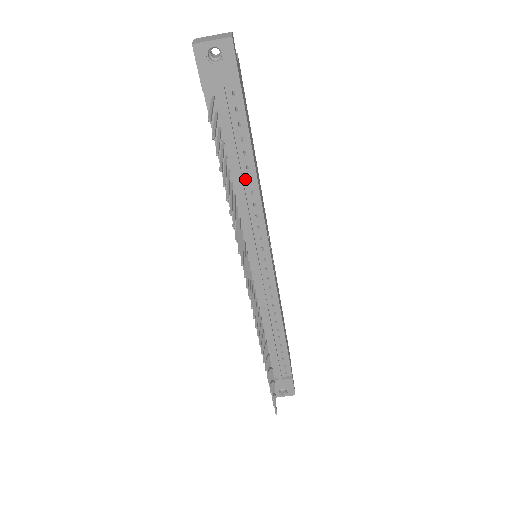
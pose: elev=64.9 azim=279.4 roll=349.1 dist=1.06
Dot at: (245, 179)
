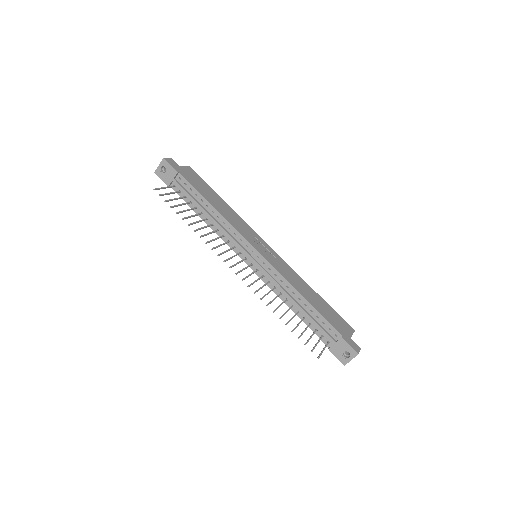
Dot at: (211, 213)
